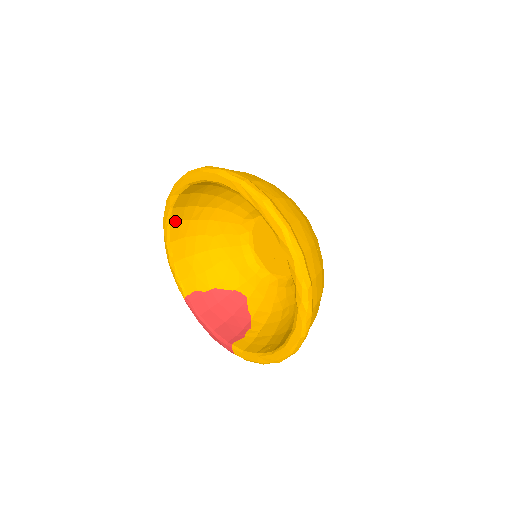
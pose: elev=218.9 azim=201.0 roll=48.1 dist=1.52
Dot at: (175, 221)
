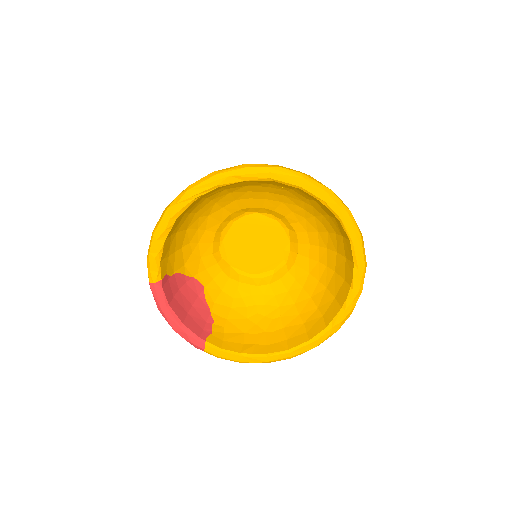
Dot at: (199, 197)
